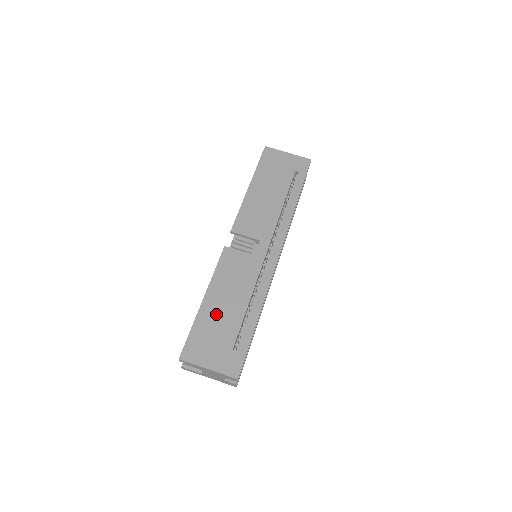
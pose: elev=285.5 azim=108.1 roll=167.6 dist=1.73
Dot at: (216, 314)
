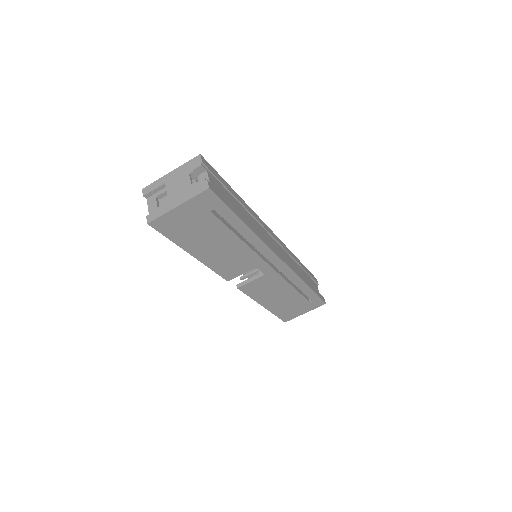
Dot at: (280, 304)
